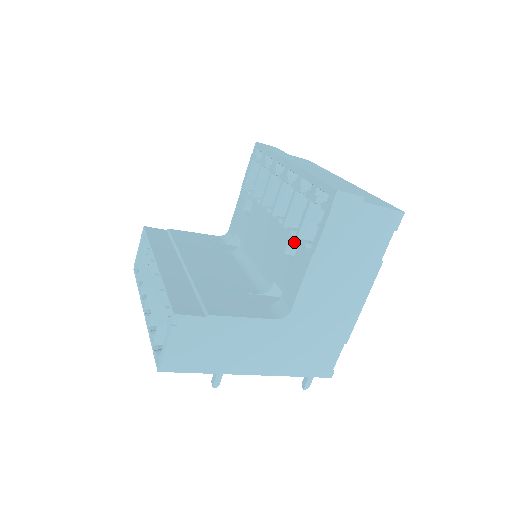
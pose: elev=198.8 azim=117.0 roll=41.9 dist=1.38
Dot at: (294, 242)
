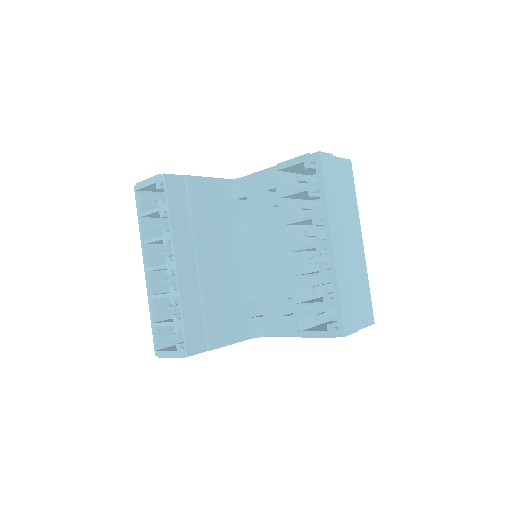
Dot at: (293, 306)
